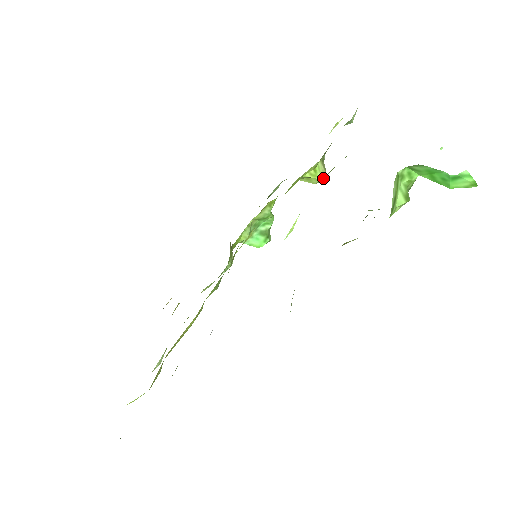
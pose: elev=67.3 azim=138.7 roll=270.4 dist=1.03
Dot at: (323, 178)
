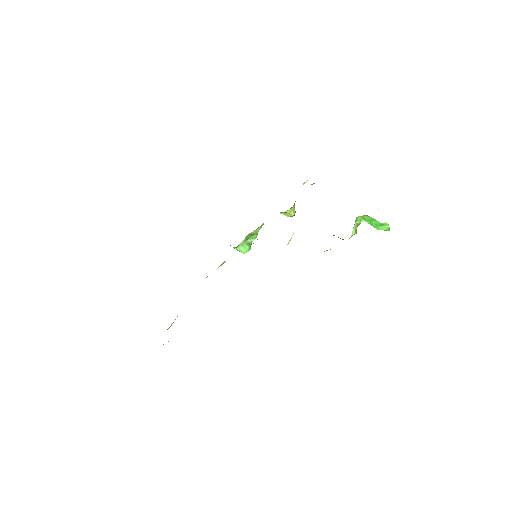
Dot at: (294, 214)
